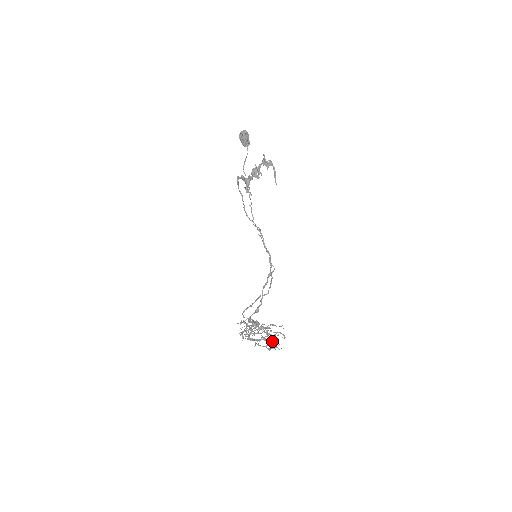
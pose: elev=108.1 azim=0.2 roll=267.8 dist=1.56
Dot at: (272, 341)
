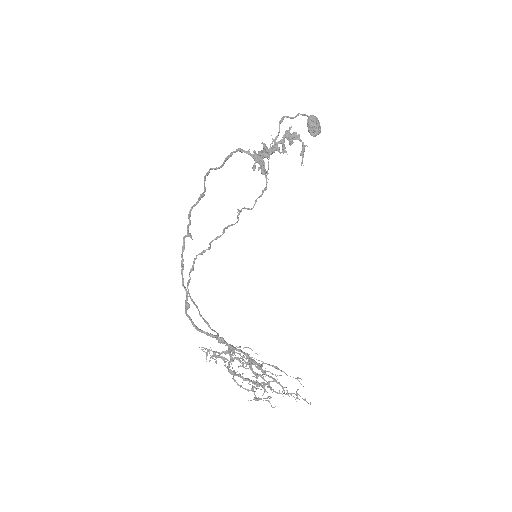
Dot at: occluded
